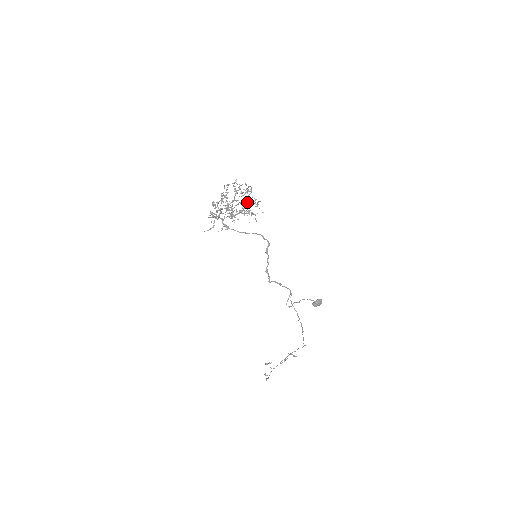
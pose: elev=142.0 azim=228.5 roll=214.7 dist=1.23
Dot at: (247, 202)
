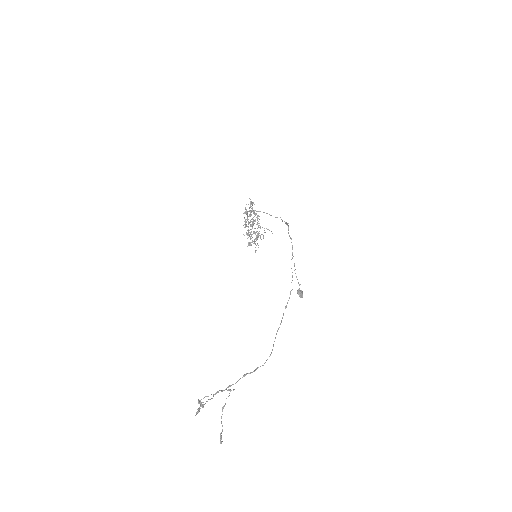
Dot at: (258, 233)
